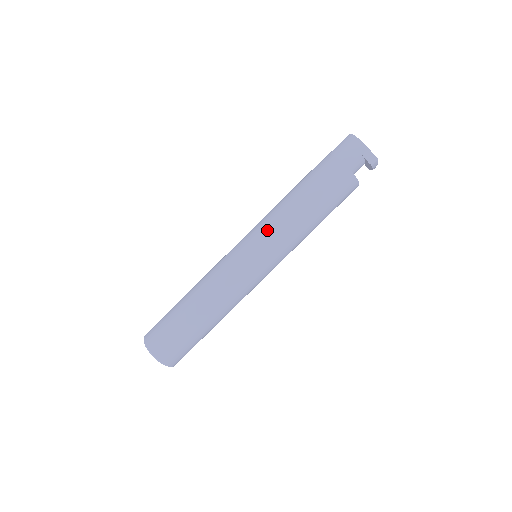
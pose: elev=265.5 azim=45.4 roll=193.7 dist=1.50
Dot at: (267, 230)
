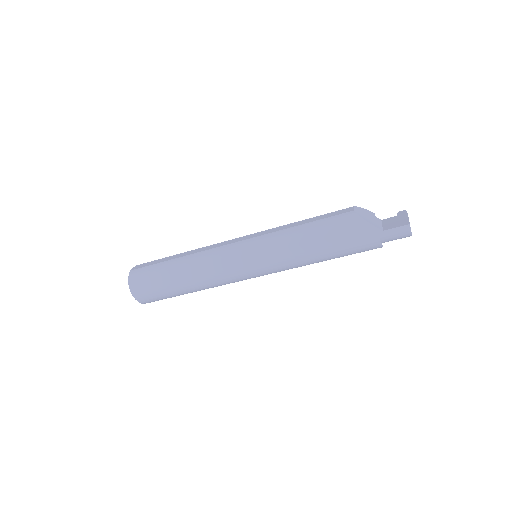
Dot at: (282, 269)
